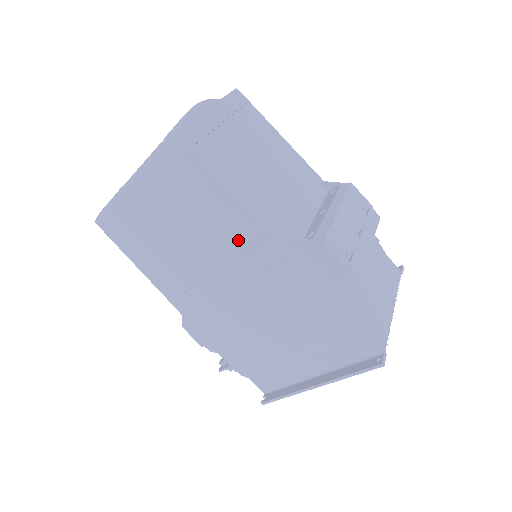
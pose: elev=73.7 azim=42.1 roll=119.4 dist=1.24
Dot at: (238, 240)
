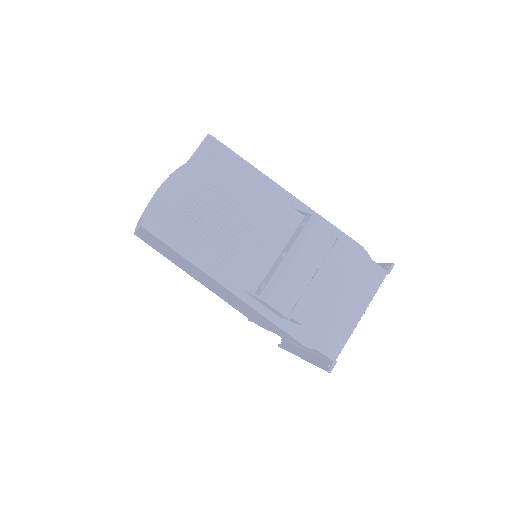
Dot at: (212, 282)
